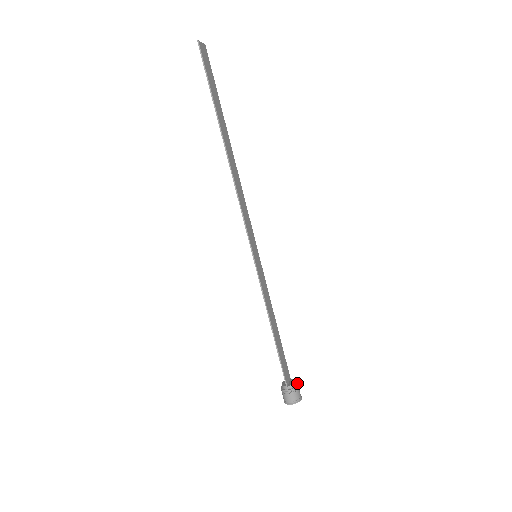
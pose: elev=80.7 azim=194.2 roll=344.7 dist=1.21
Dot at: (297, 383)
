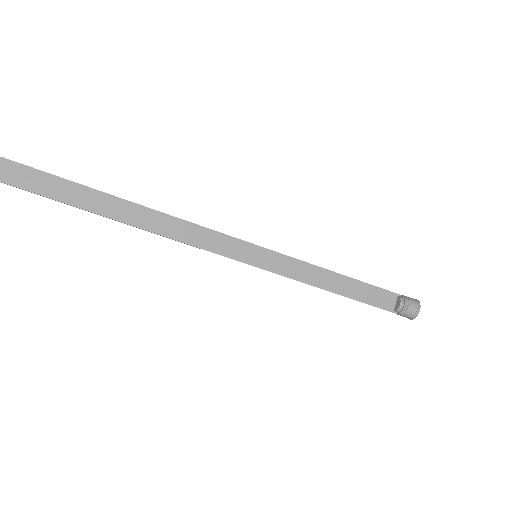
Dot at: (404, 302)
